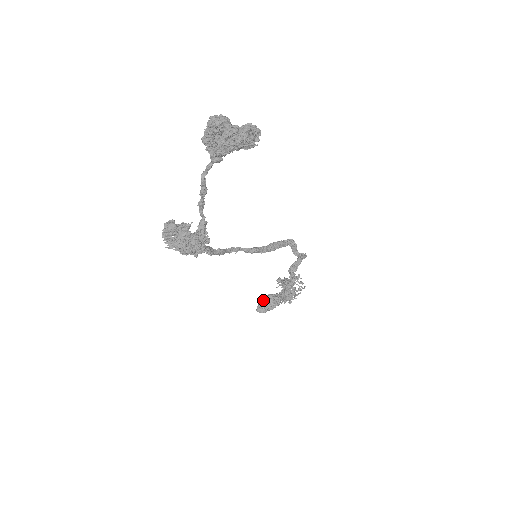
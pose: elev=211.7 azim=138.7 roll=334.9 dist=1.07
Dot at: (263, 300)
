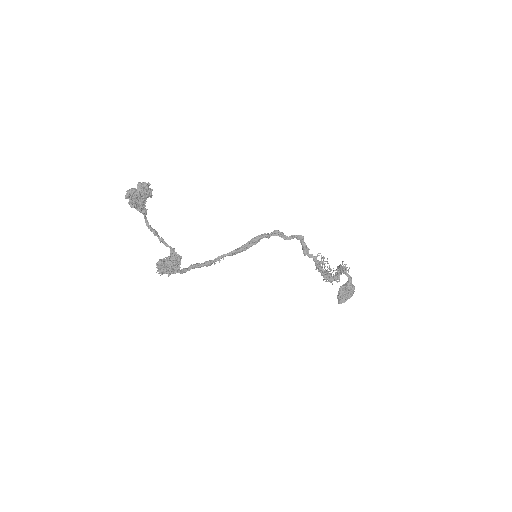
Dot at: (338, 293)
